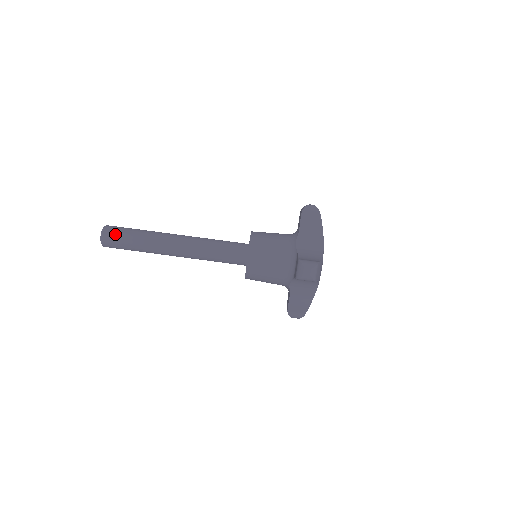
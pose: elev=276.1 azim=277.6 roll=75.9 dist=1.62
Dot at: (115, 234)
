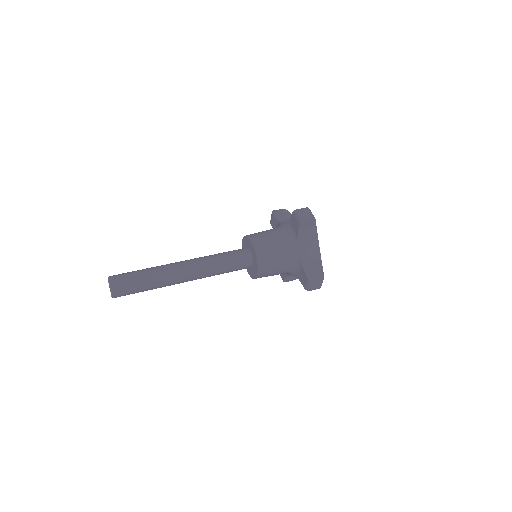
Dot at: (123, 275)
